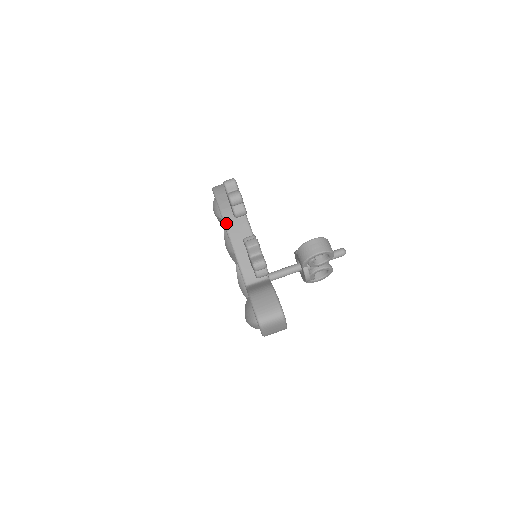
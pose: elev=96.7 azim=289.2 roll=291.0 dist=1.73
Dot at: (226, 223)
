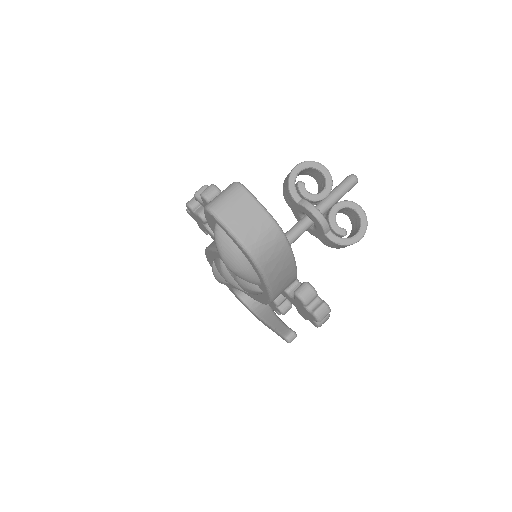
Dot at: (207, 247)
